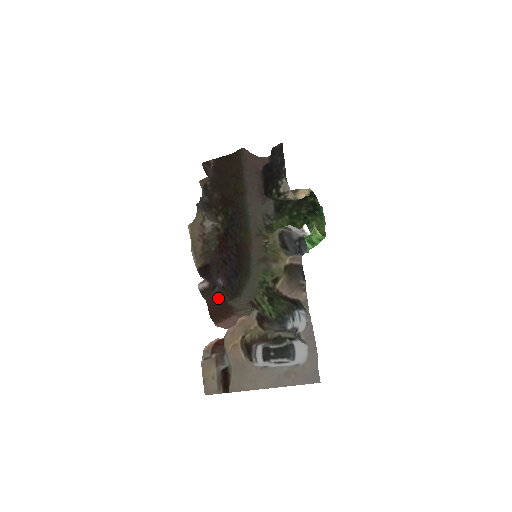
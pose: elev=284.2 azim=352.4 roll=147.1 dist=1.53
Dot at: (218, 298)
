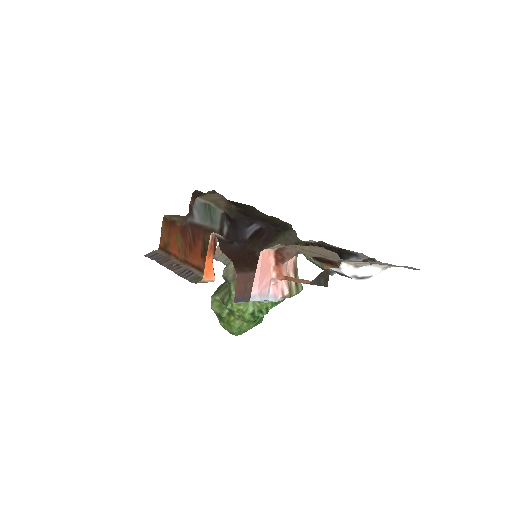
Dot at: (240, 249)
